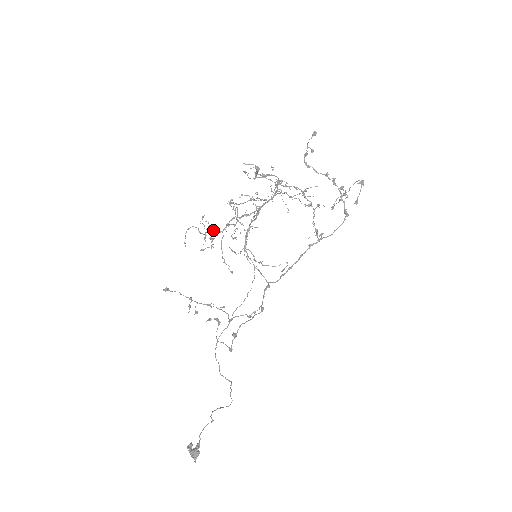
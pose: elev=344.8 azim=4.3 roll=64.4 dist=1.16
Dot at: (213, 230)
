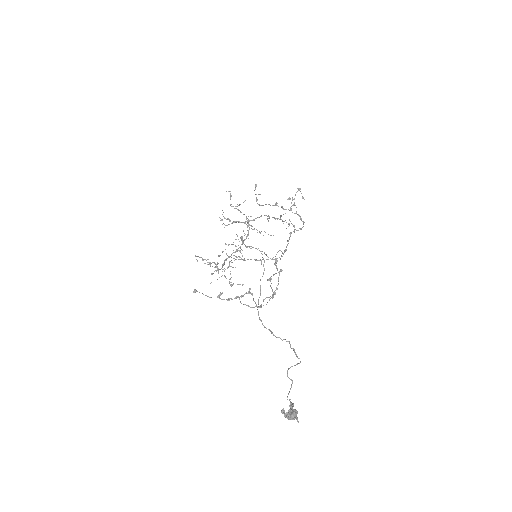
Dot at: occluded
